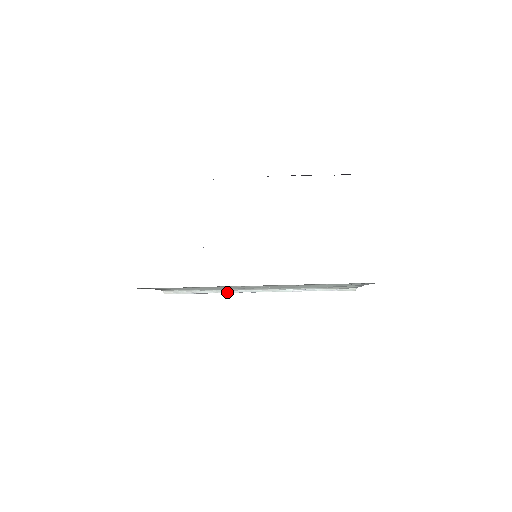
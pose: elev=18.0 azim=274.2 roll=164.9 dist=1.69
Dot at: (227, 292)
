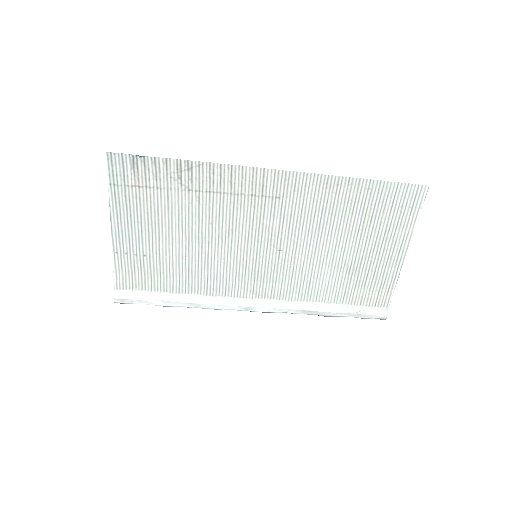
Dot at: (208, 303)
